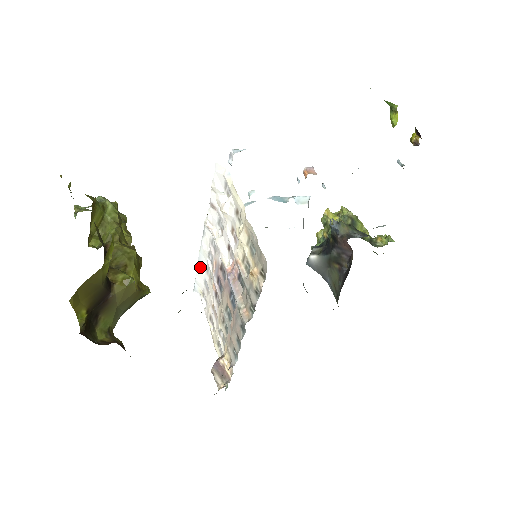
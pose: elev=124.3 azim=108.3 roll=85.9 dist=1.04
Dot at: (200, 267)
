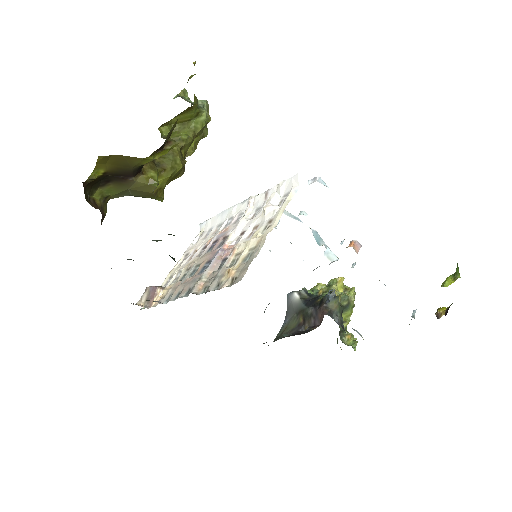
Dot at: (218, 217)
